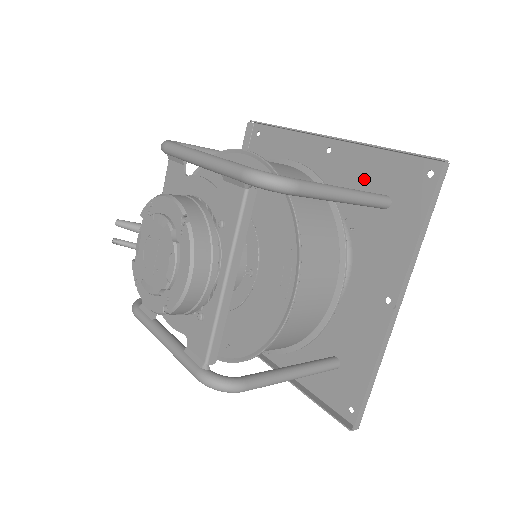
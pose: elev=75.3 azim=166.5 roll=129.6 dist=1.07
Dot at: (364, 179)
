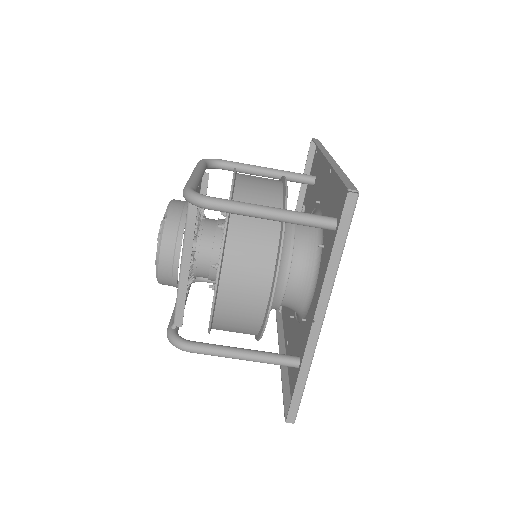
Dot at: (334, 201)
